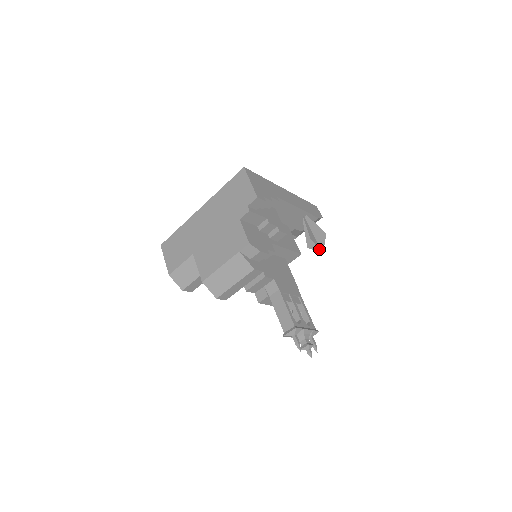
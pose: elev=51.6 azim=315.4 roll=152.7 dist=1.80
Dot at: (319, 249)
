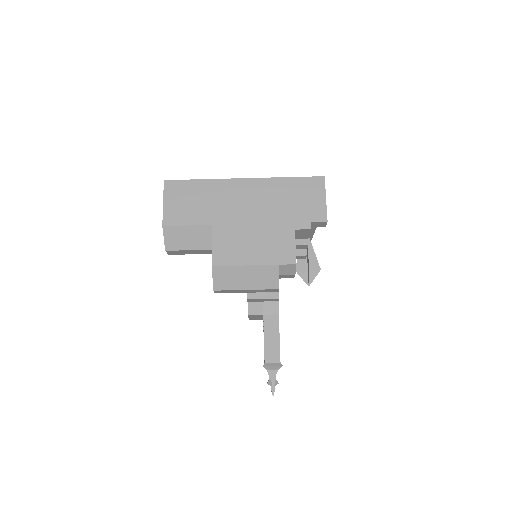
Dot at: (307, 280)
